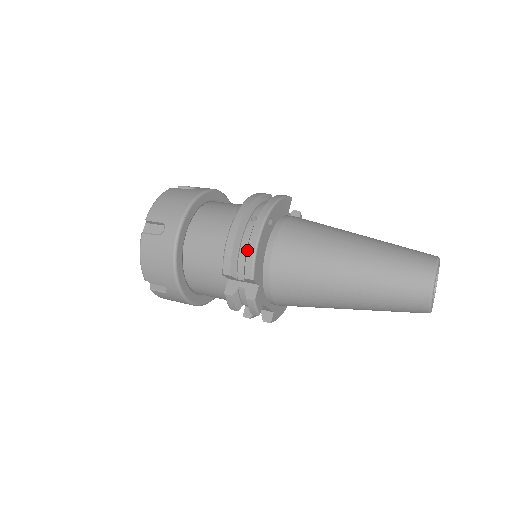
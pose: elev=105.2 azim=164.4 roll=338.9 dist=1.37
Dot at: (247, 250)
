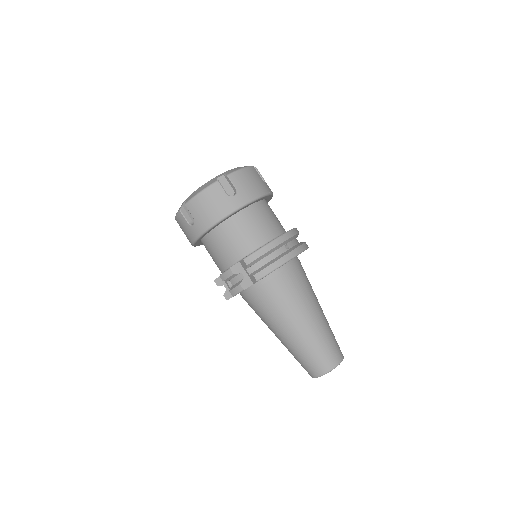
Dot at: (271, 264)
